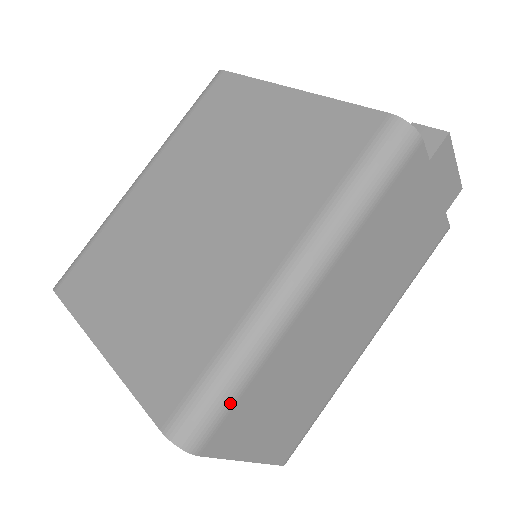
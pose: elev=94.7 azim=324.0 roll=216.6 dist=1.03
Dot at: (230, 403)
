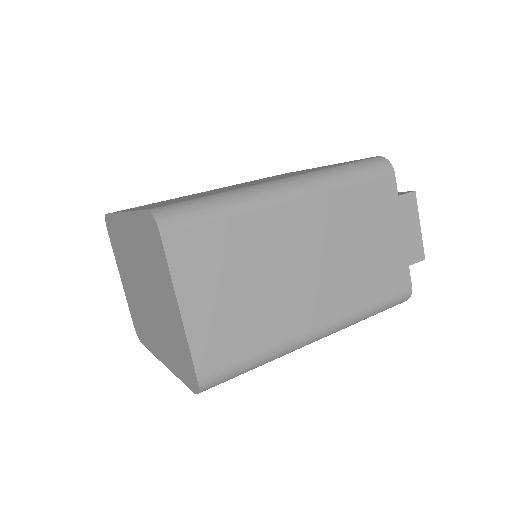
Dot at: (204, 217)
